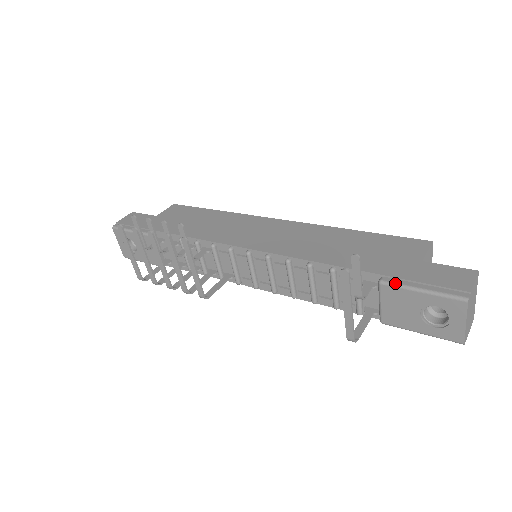
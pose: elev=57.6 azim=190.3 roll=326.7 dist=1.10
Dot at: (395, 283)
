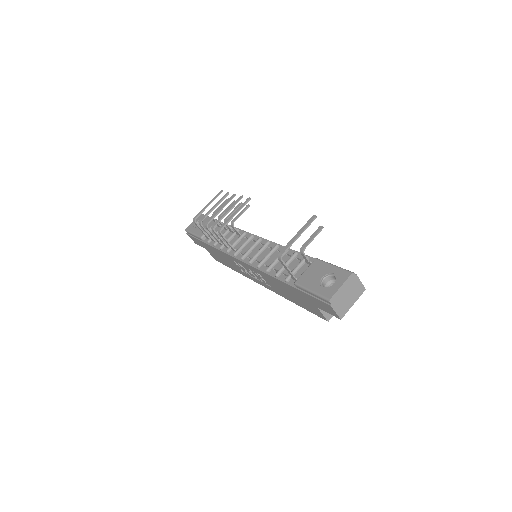
Dot at: (324, 261)
